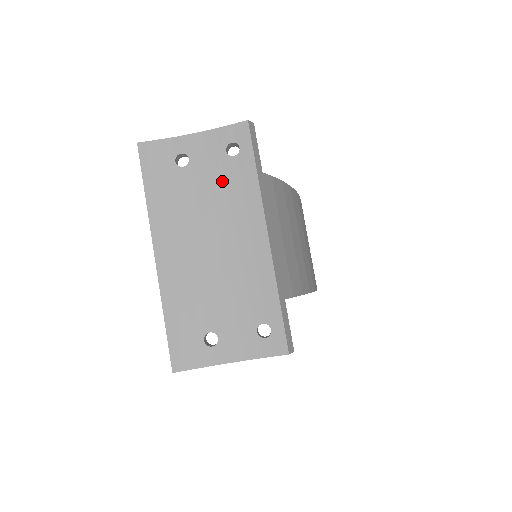
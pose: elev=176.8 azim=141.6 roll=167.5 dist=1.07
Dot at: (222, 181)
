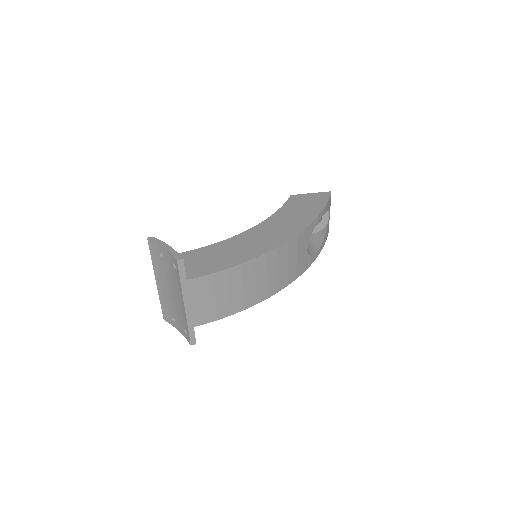
Dot at: (173, 274)
